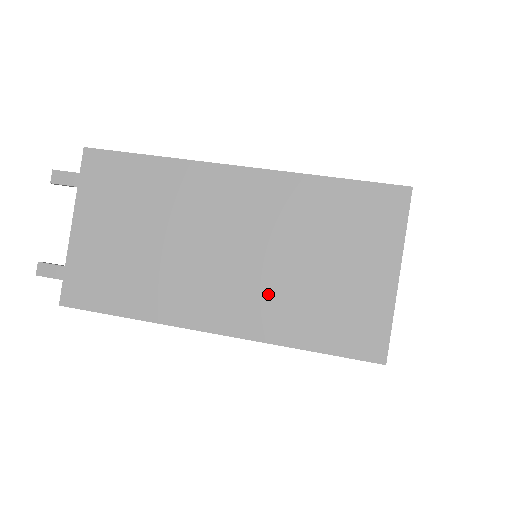
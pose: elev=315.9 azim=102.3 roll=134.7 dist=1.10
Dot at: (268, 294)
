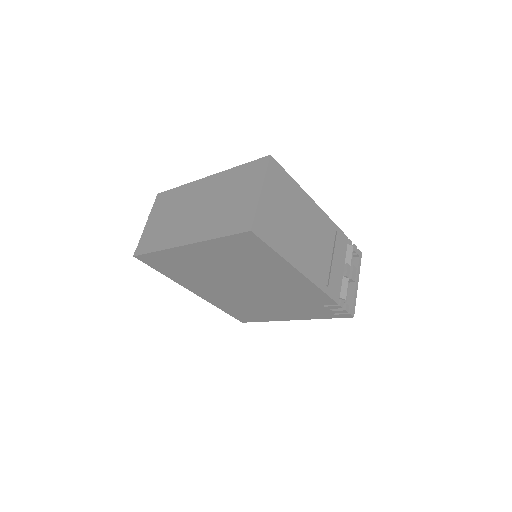
Dot at: (209, 220)
